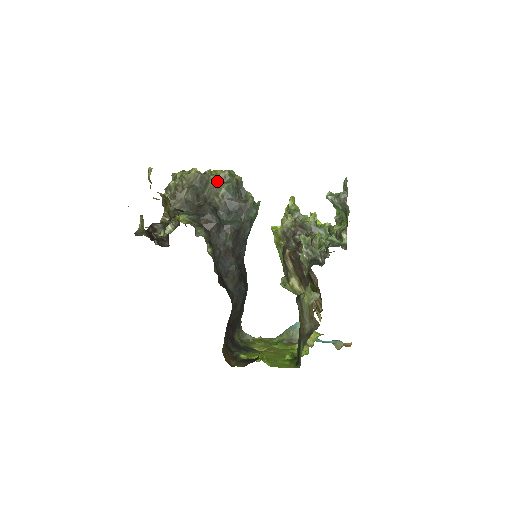
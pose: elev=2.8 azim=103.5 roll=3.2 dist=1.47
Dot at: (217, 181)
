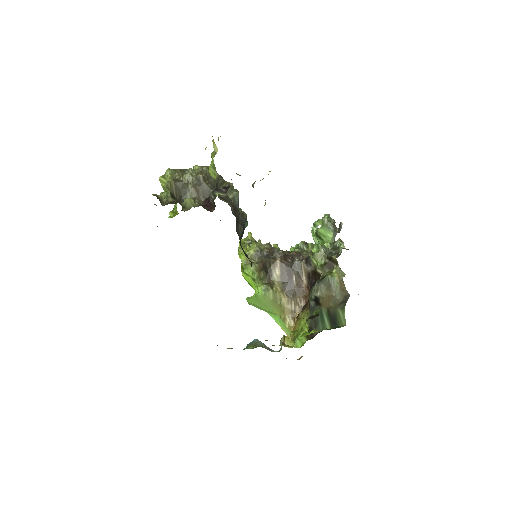
Dot at: occluded
